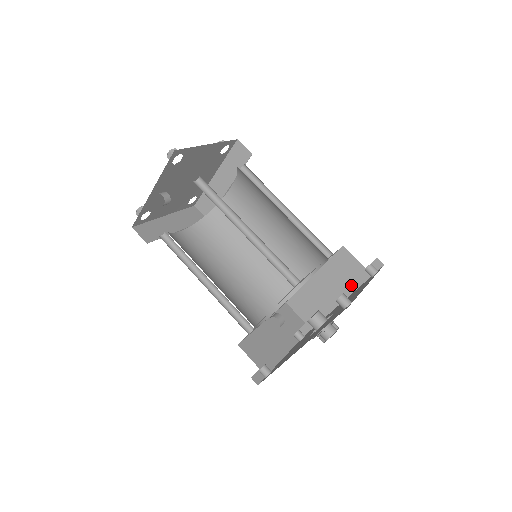
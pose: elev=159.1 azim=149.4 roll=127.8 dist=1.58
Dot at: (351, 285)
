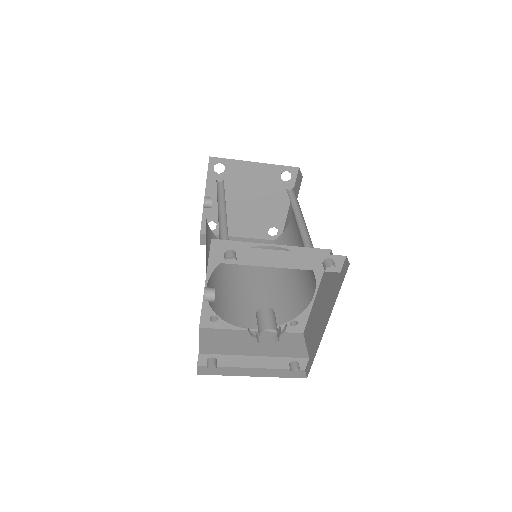
Dot at: (332, 299)
